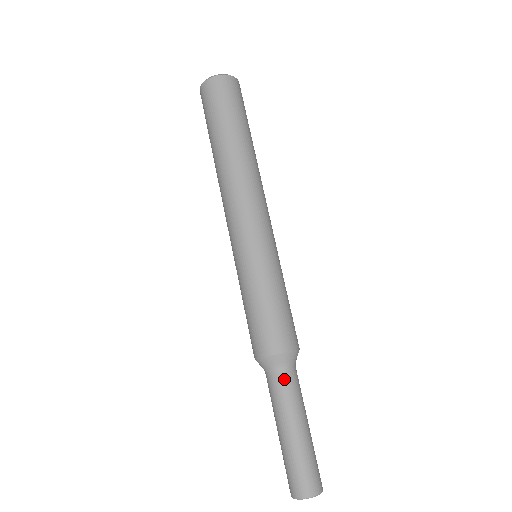
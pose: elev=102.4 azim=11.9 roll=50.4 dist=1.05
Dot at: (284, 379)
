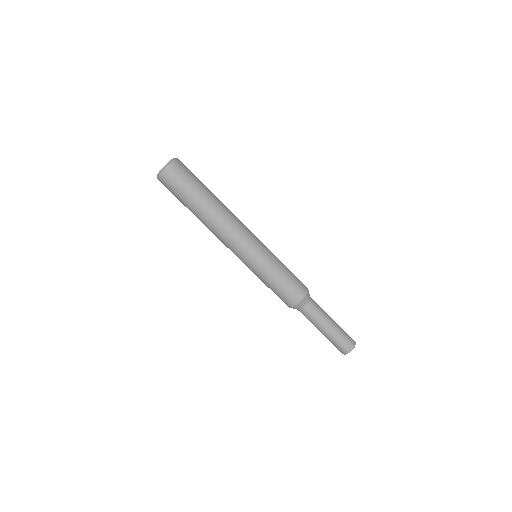
Dot at: (308, 311)
